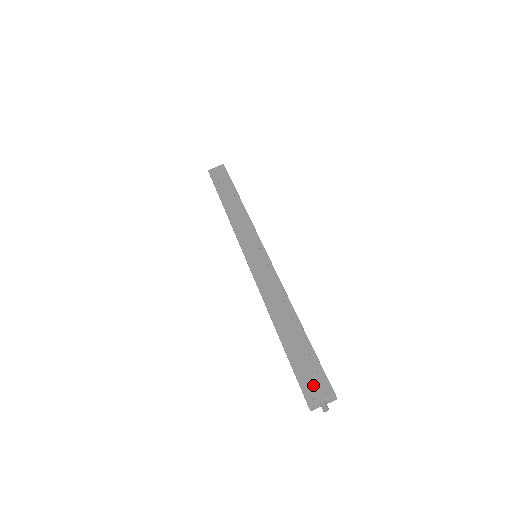
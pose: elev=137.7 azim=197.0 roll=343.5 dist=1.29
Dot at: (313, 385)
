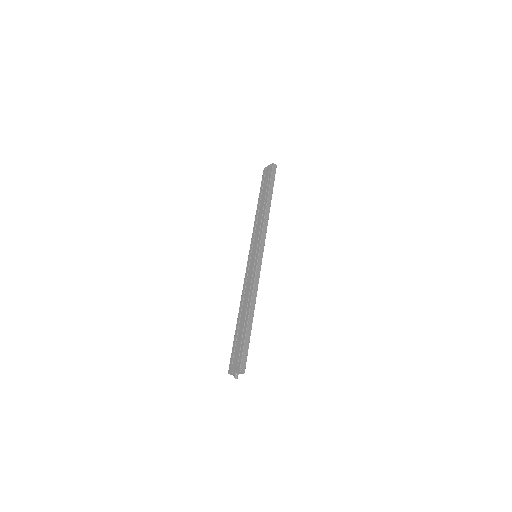
Dot at: (235, 361)
